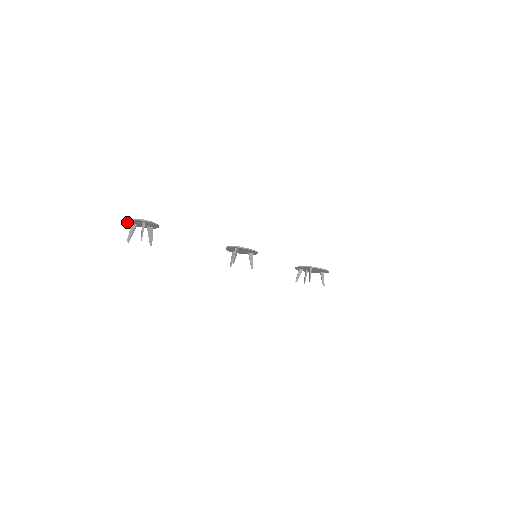
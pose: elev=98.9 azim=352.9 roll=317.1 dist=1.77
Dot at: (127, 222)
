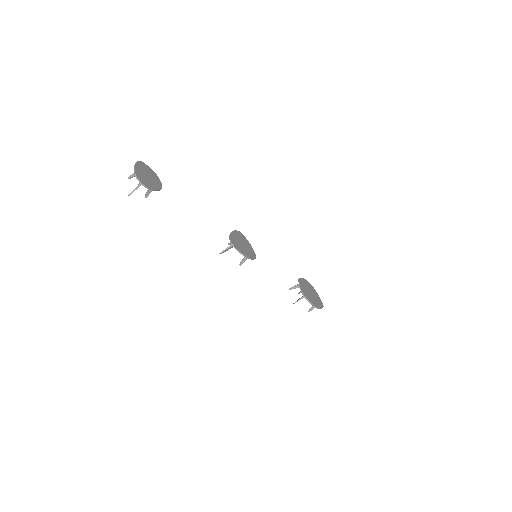
Dot at: (137, 164)
